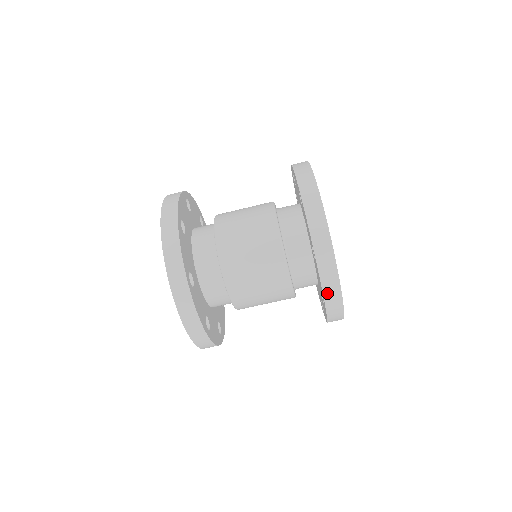
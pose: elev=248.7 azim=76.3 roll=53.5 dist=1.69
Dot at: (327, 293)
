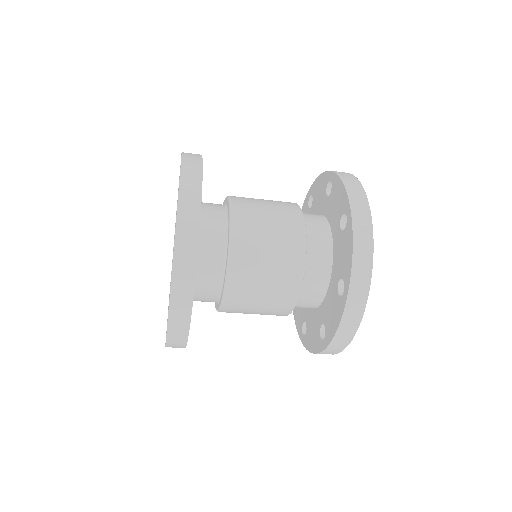
Dot at: occluded
